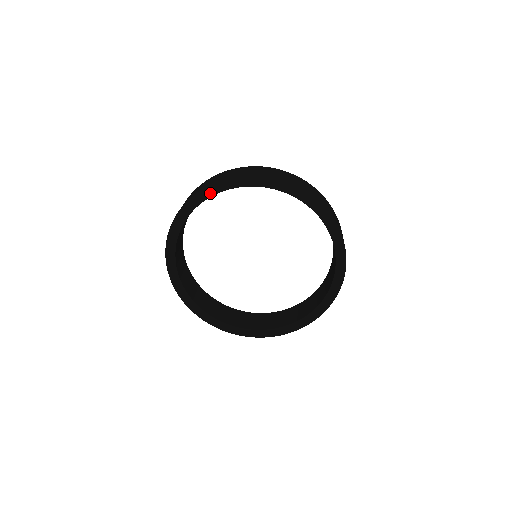
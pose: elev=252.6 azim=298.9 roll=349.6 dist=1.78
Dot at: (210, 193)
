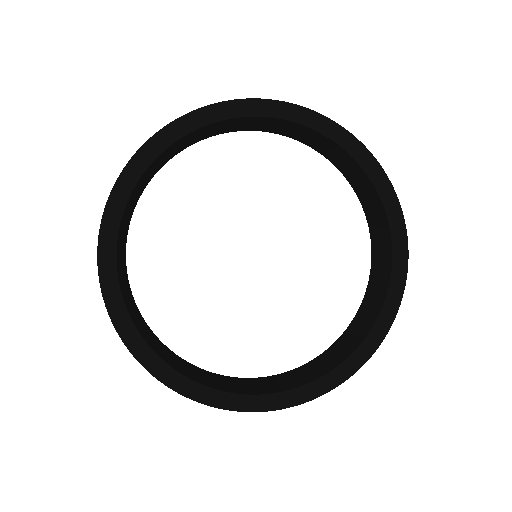
Dot at: (118, 208)
